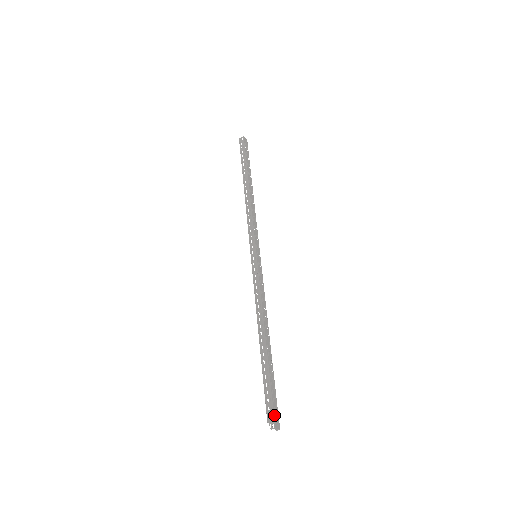
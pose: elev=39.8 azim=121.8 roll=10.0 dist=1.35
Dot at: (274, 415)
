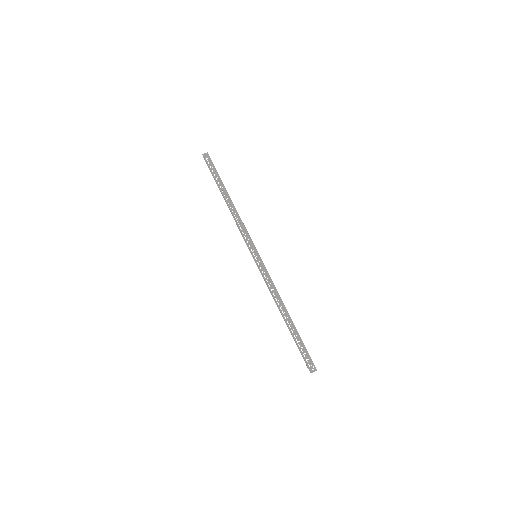
Dot at: (308, 365)
